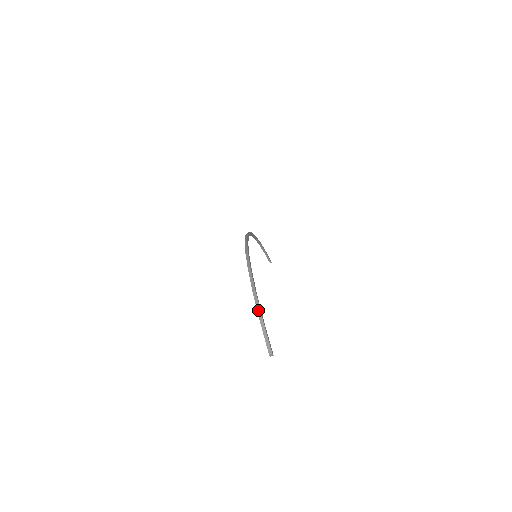
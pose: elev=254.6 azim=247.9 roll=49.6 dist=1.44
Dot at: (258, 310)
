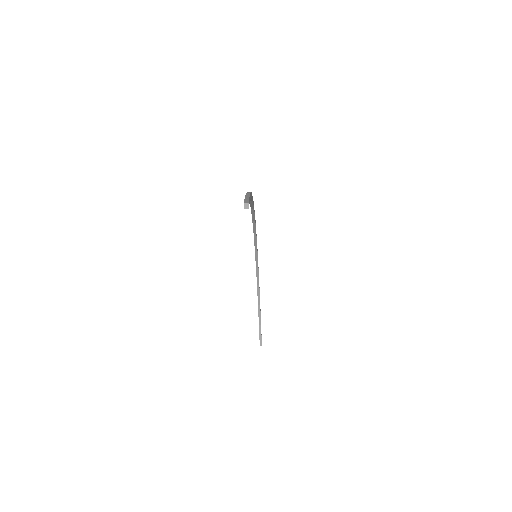
Dot at: occluded
